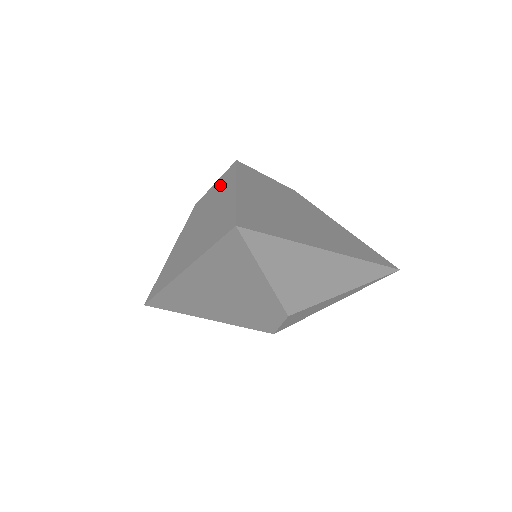
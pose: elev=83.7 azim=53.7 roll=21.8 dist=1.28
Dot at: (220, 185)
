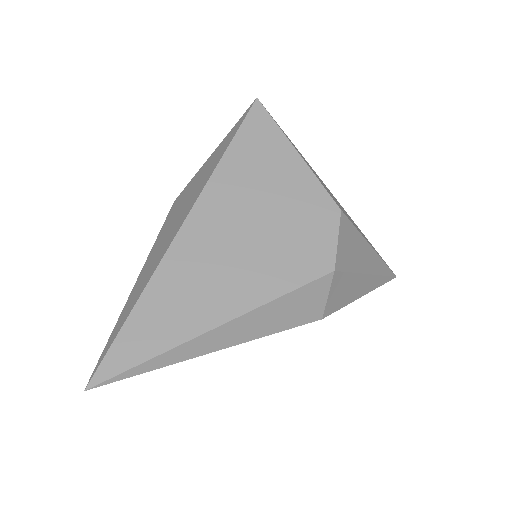
Dot at: occluded
